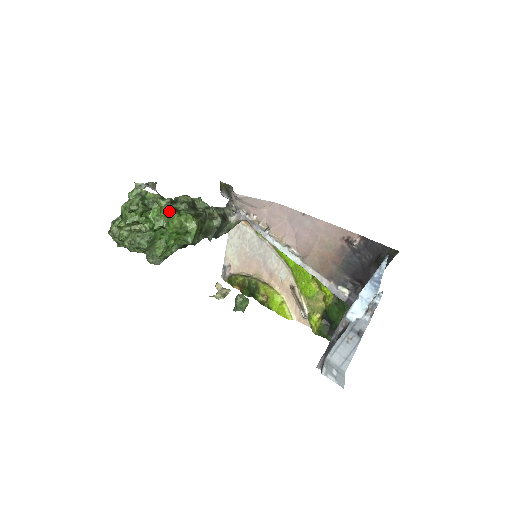
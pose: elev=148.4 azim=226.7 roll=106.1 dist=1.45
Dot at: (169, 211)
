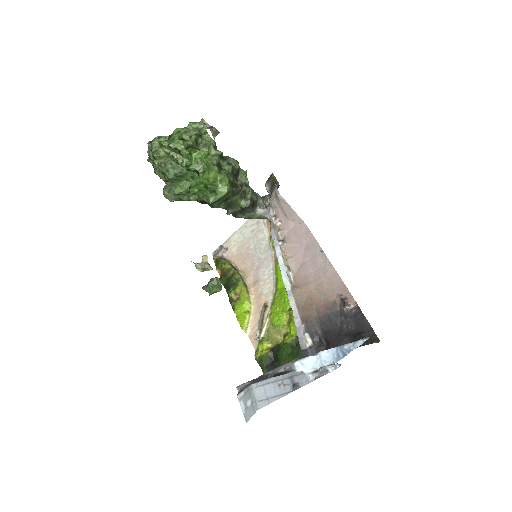
Dot at: (213, 162)
